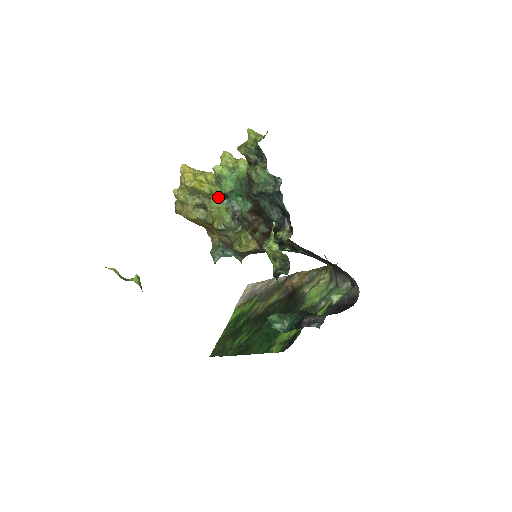
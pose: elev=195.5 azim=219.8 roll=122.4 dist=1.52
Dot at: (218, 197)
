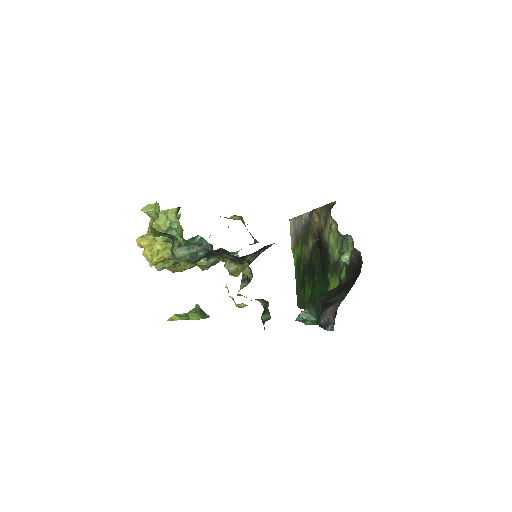
Dot at: occluded
